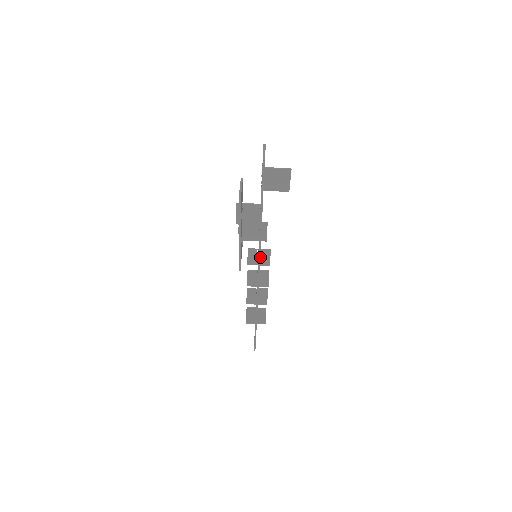
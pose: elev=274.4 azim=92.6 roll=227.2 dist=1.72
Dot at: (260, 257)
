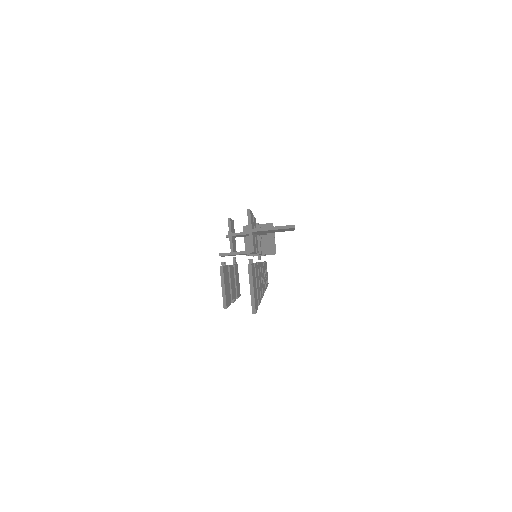
Dot at: (261, 241)
